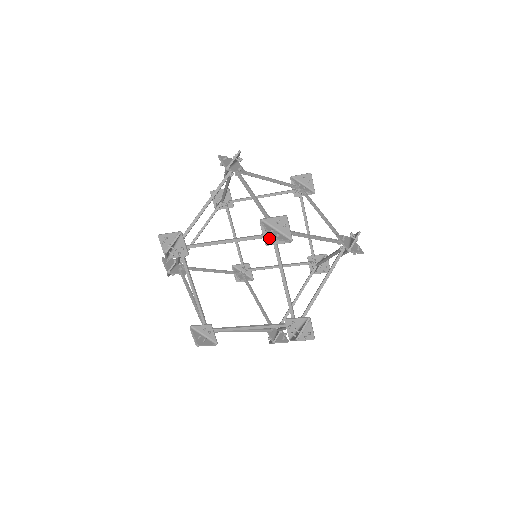
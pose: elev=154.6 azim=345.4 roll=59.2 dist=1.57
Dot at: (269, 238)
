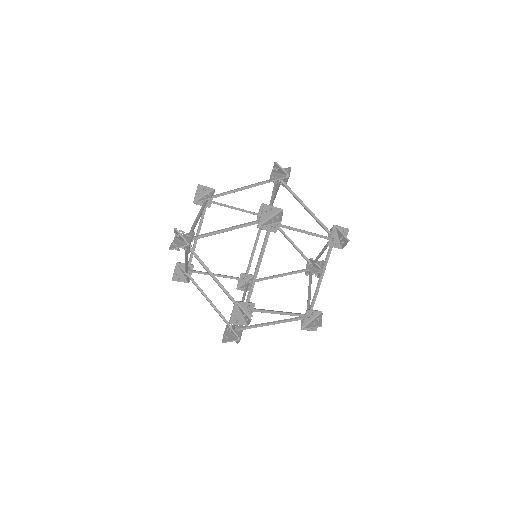
Dot at: (333, 241)
